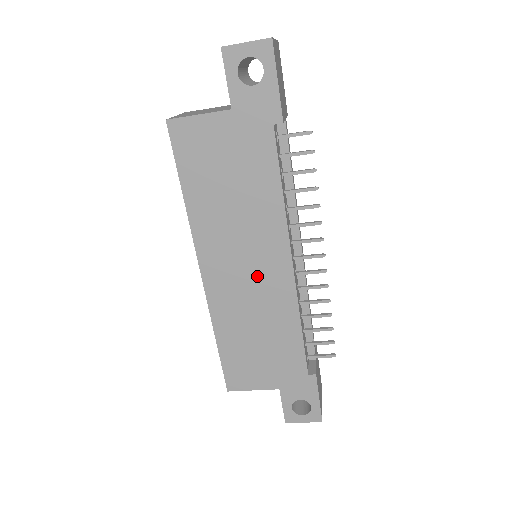
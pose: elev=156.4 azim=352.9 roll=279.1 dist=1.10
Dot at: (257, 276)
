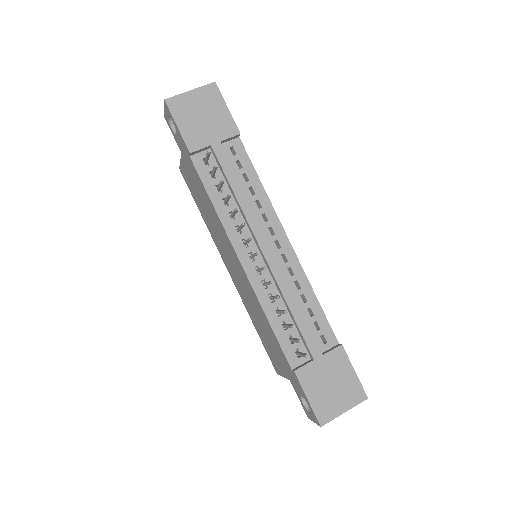
Dot at: (238, 273)
